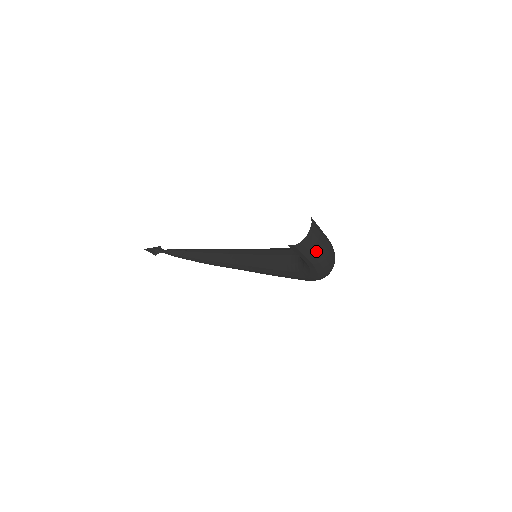
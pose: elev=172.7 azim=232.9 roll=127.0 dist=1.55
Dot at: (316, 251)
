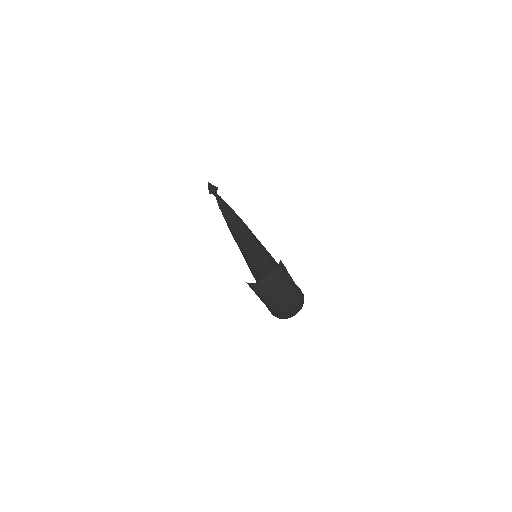
Dot at: (269, 297)
